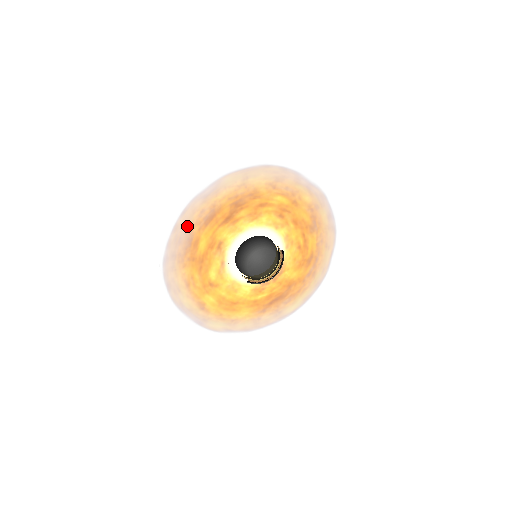
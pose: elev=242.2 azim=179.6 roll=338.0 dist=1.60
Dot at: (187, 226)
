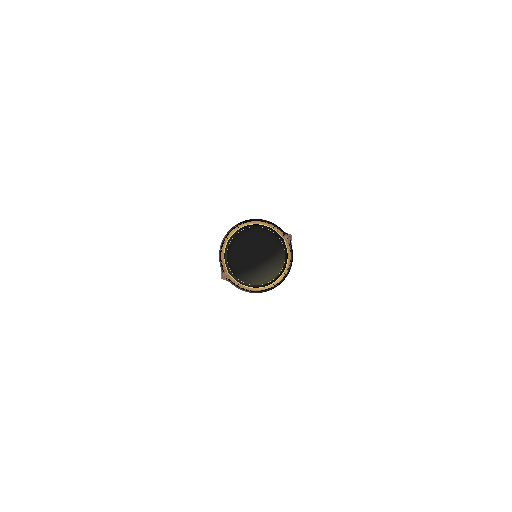
Dot at: occluded
